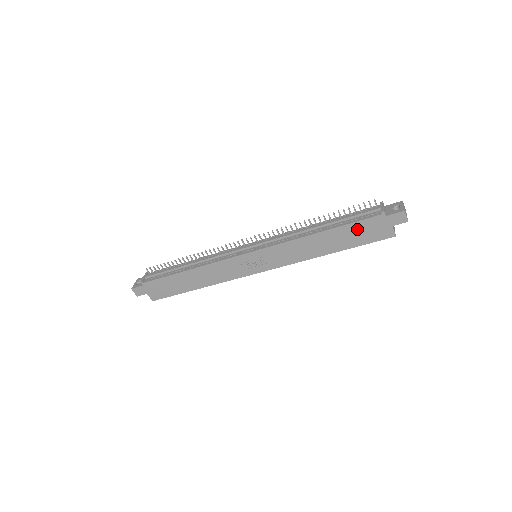
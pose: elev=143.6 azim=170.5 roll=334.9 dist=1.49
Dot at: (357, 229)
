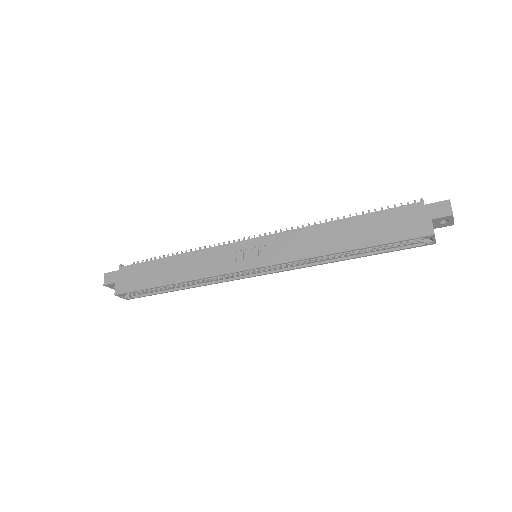
Dot at: (386, 219)
